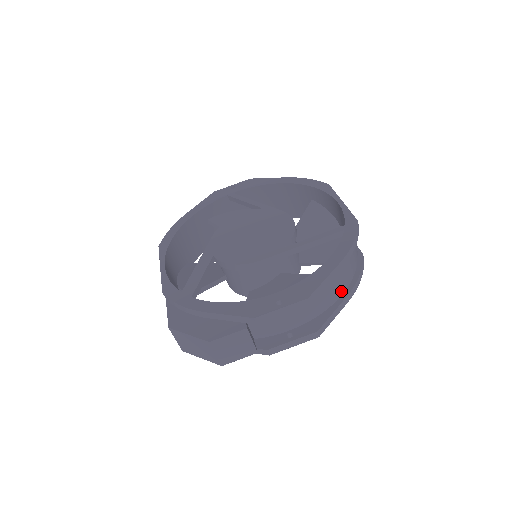
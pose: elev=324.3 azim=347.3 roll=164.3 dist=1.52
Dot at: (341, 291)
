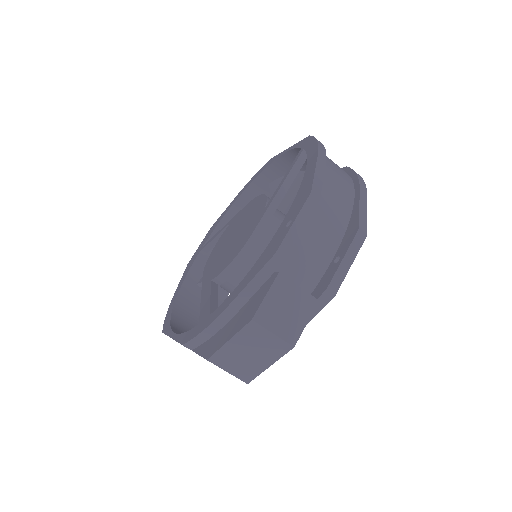
Dot at: (350, 192)
